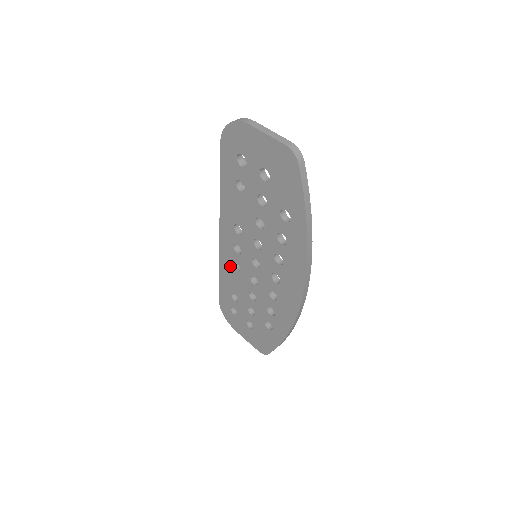
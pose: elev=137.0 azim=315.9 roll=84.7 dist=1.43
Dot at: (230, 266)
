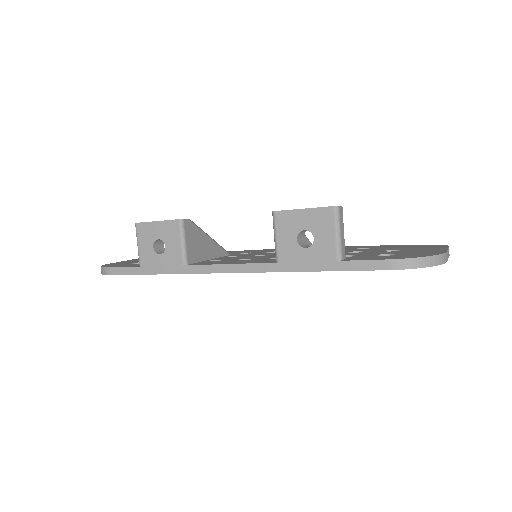
Dot at: occluded
